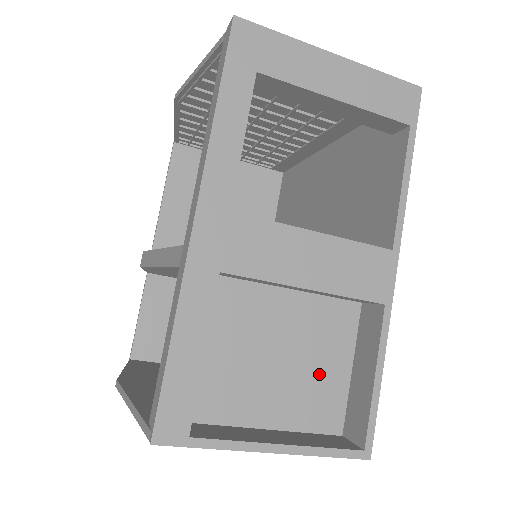
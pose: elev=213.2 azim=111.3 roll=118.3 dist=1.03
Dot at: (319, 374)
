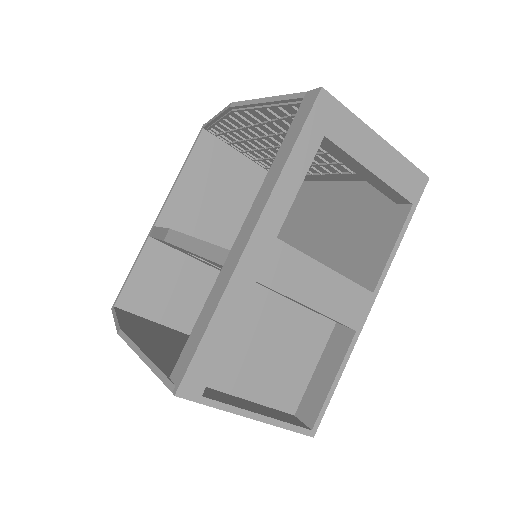
Dot at: (292, 368)
